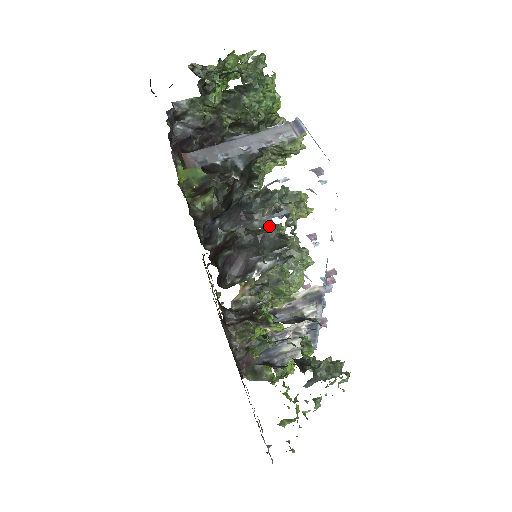
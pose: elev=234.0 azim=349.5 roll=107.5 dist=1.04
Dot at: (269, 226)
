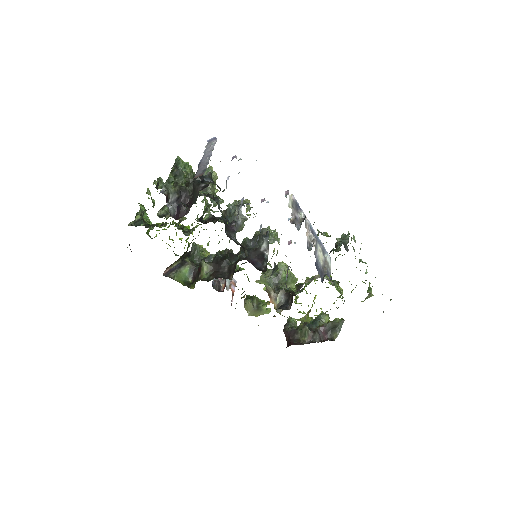
Dot at: occluded
